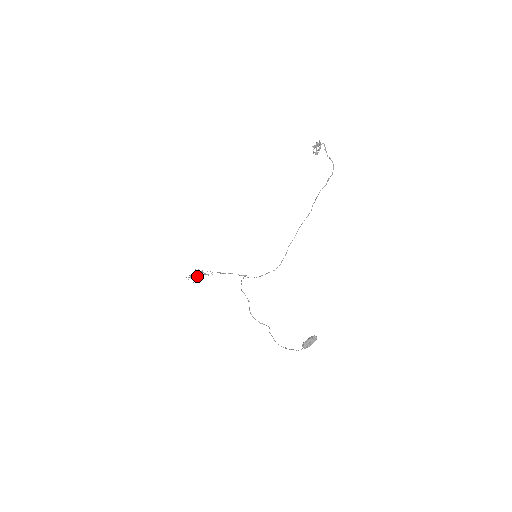
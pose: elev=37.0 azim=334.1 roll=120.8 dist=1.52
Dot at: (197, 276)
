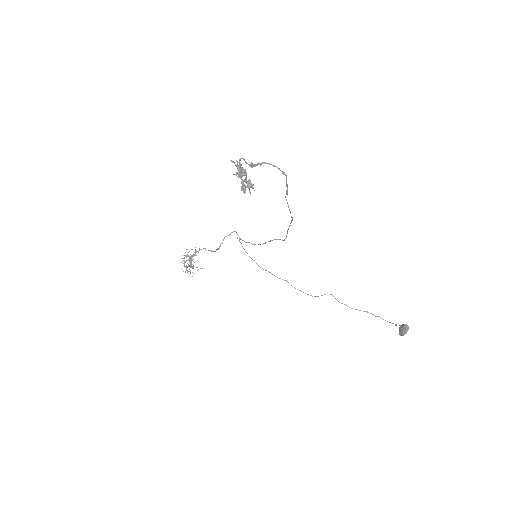
Dot at: (191, 263)
